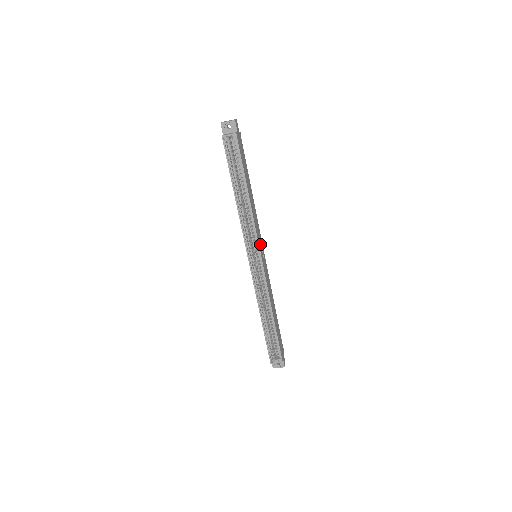
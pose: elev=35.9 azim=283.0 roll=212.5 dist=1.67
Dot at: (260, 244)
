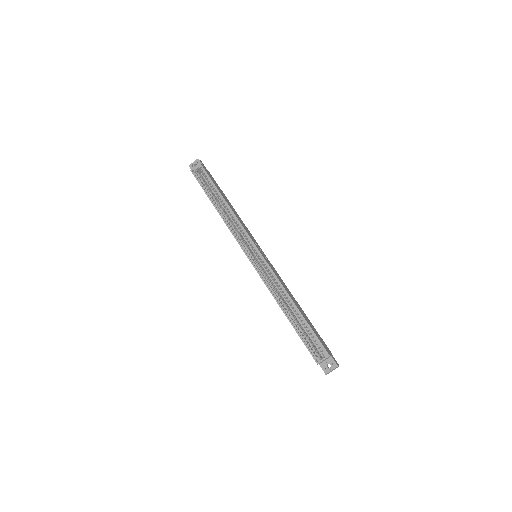
Dot at: (254, 242)
